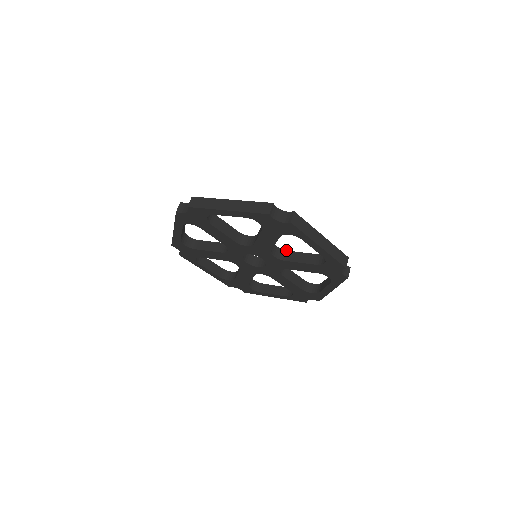
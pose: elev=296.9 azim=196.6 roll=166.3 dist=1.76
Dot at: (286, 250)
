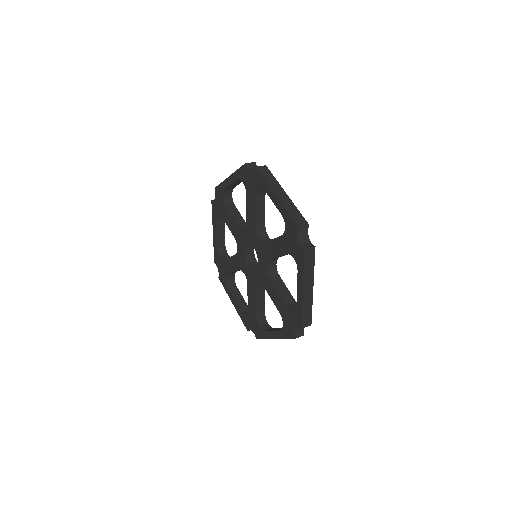
Dot at: occluded
